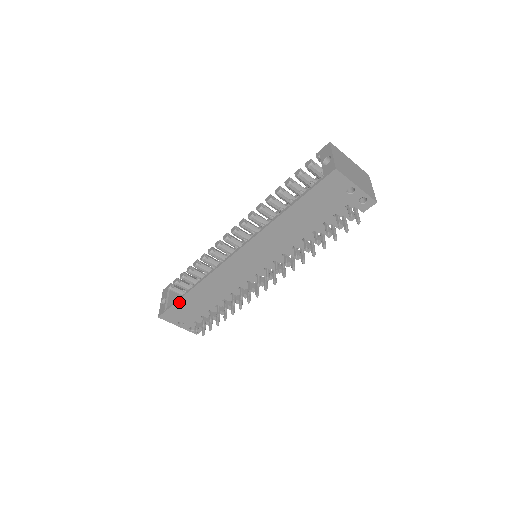
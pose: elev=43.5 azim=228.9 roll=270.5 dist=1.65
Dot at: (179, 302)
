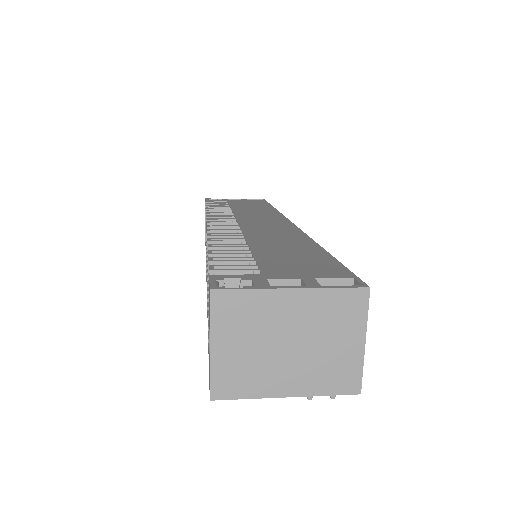
Dot at: occluded
